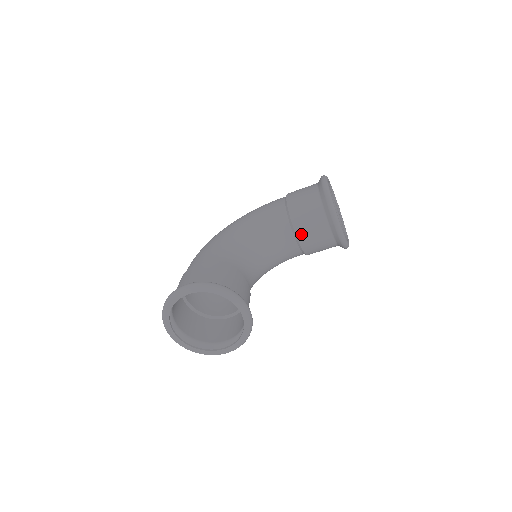
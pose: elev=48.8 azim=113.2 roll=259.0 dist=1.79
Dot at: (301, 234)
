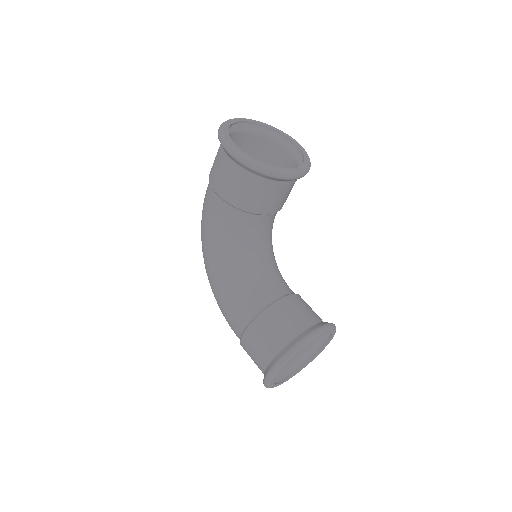
Dot at: (270, 210)
